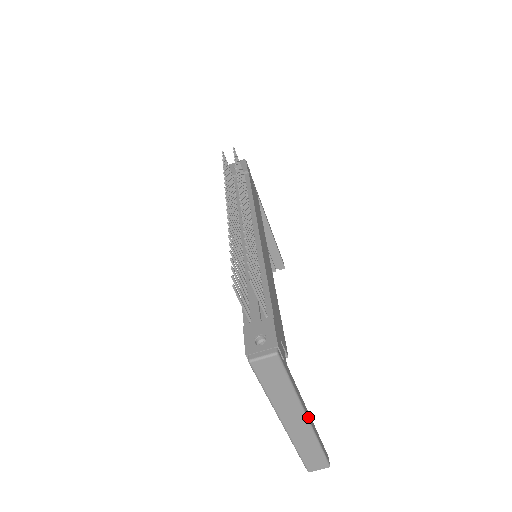
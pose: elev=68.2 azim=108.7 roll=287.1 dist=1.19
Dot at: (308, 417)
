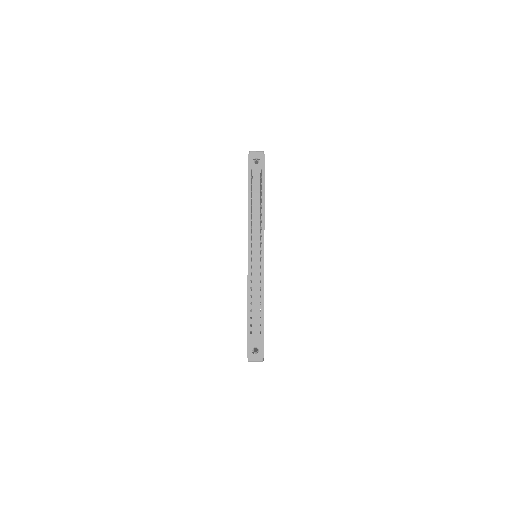
Dot at: occluded
